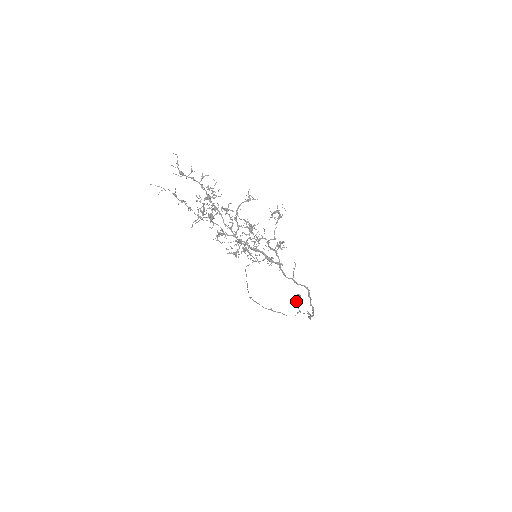
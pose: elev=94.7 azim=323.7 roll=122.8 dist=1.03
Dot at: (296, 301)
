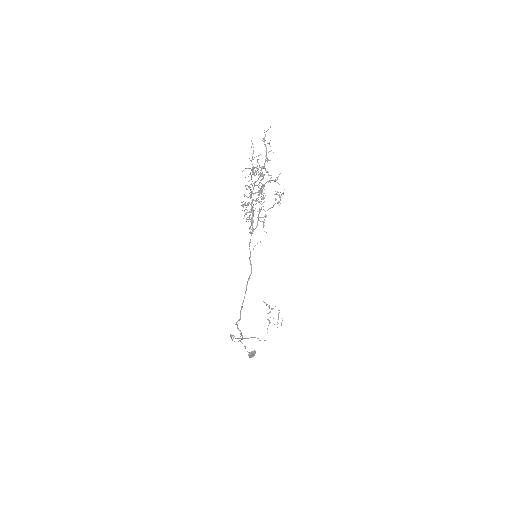
Dot at: (250, 354)
